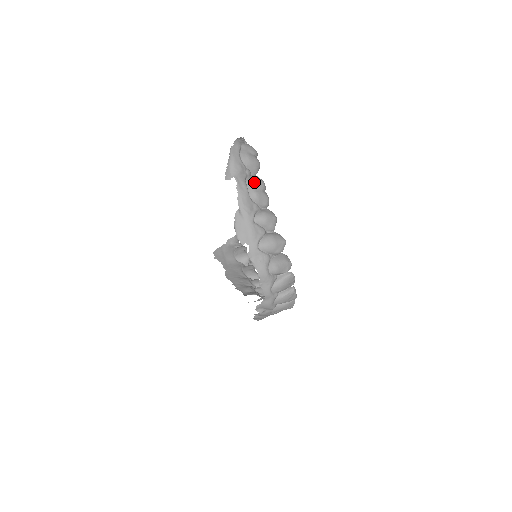
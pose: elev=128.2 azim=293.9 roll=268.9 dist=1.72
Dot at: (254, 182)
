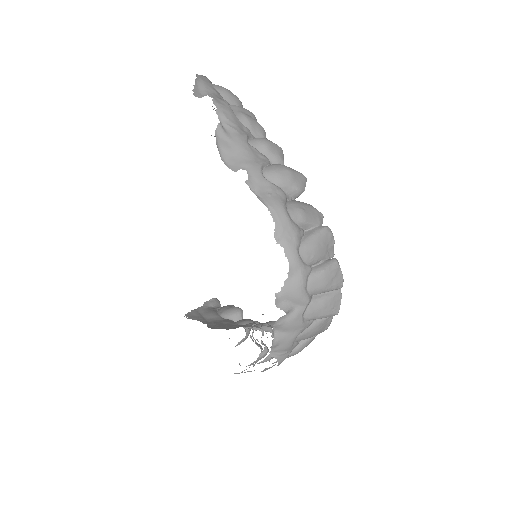
Dot at: (238, 106)
